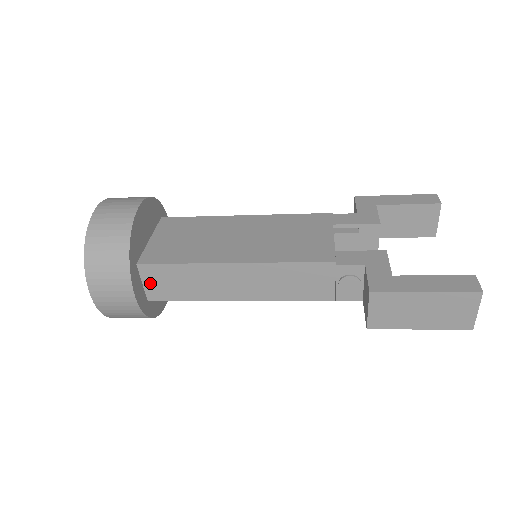
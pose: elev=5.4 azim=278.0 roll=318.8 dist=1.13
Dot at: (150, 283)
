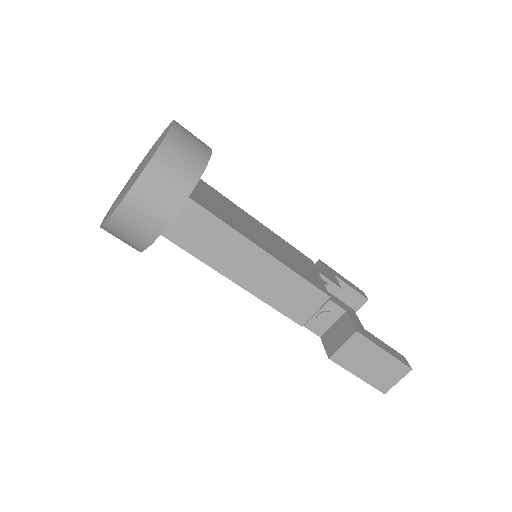
Dot at: (179, 219)
